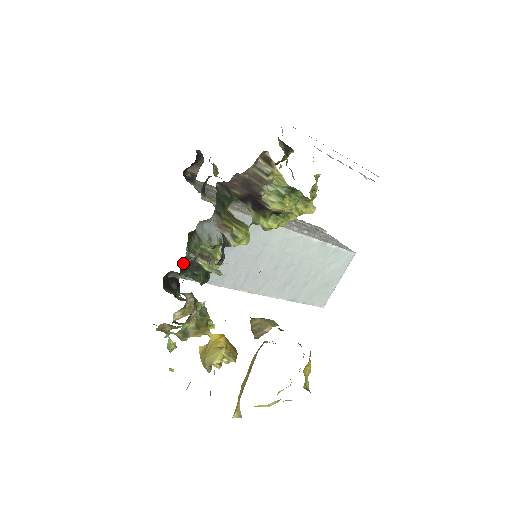
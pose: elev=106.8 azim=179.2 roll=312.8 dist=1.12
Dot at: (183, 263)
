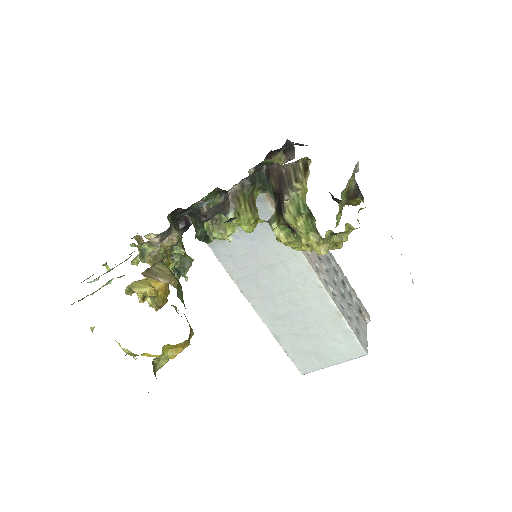
Dot at: (193, 206)
